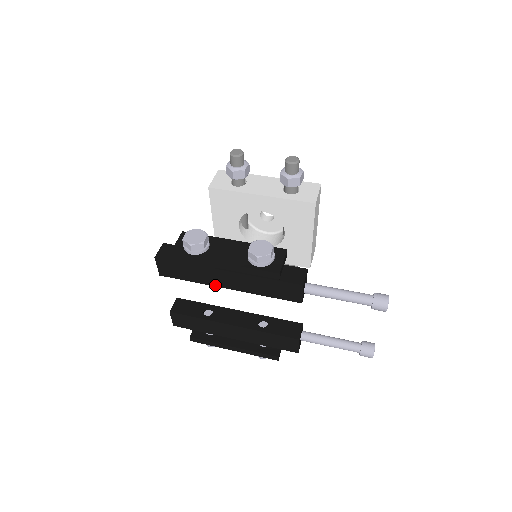
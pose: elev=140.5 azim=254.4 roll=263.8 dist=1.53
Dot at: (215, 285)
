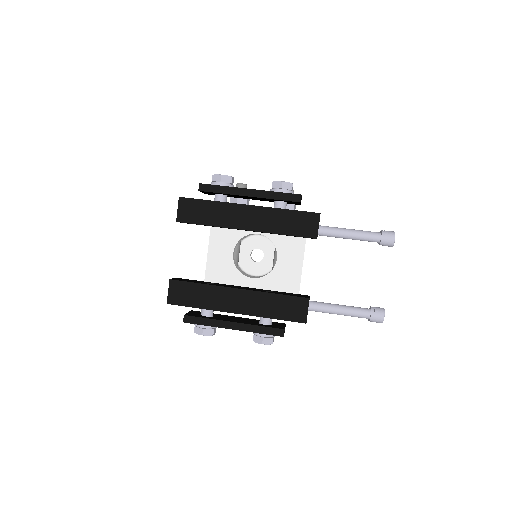
Dot at: (233, 227)
